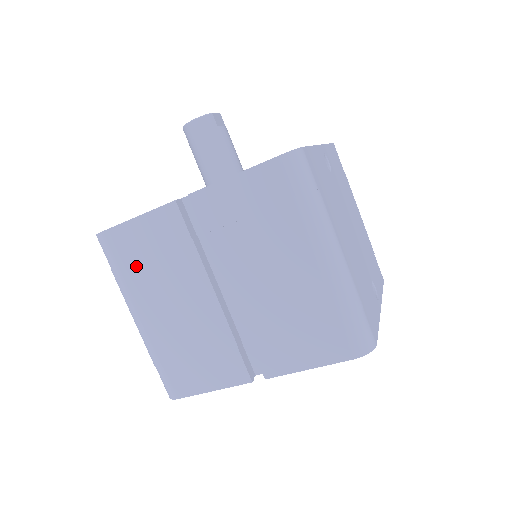
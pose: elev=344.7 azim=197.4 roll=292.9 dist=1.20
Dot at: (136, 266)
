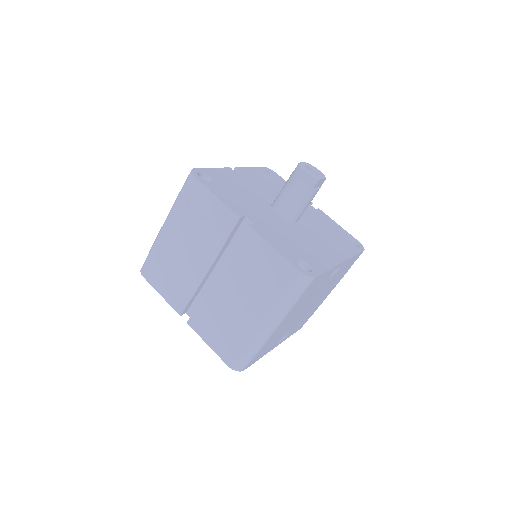
Dot at: (191, 212)
